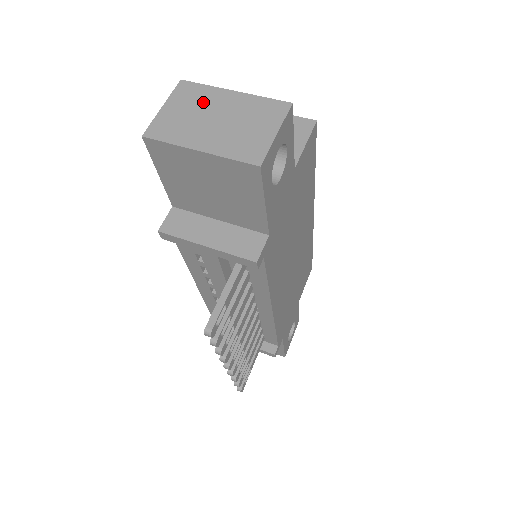
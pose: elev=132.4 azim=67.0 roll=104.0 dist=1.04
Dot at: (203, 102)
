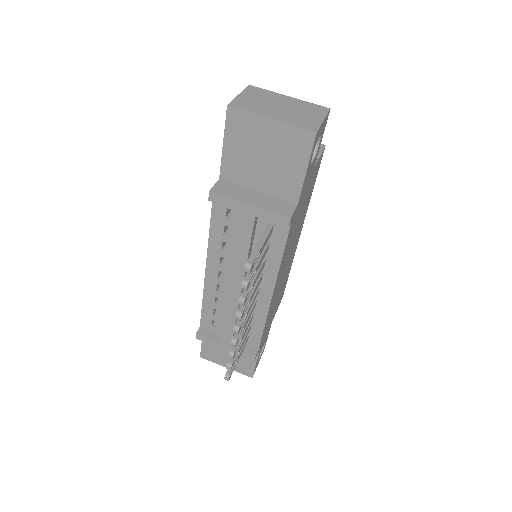
Dot at: (268, 97)
